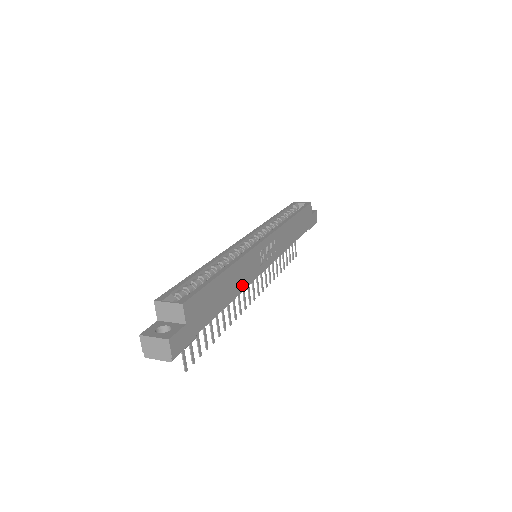
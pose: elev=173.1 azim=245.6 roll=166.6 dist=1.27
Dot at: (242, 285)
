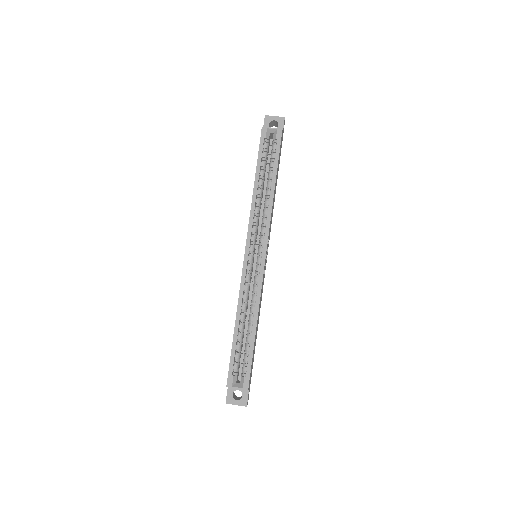
Dot at: occluded
